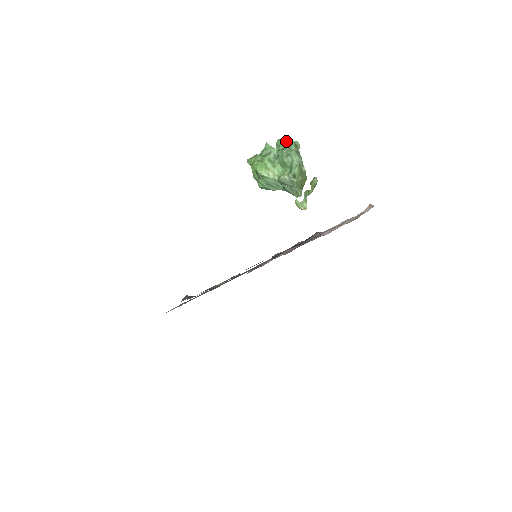
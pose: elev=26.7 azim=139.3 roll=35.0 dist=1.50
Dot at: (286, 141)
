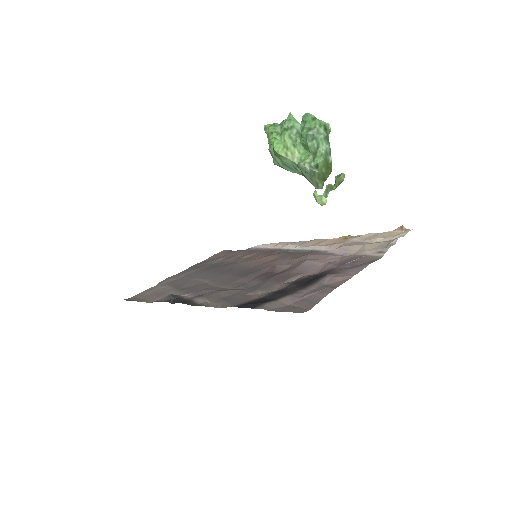
Dot at: (314, 119)
